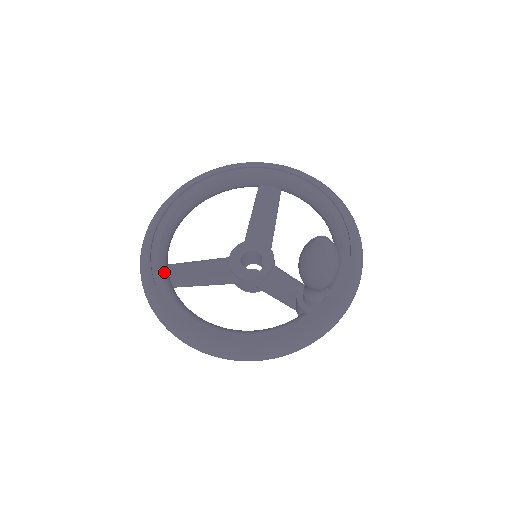
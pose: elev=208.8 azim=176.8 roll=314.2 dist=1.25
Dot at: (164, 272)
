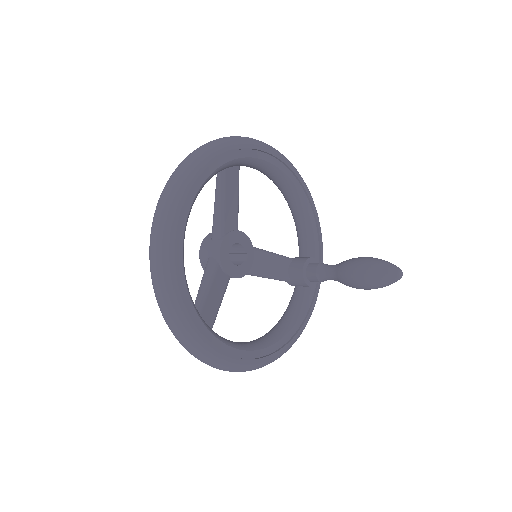
Dot at: (211, 329)
